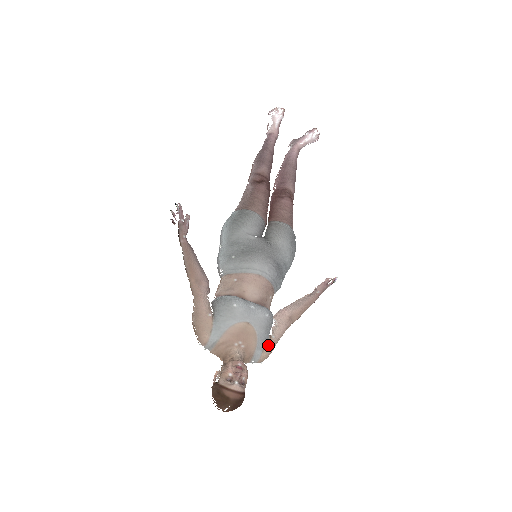
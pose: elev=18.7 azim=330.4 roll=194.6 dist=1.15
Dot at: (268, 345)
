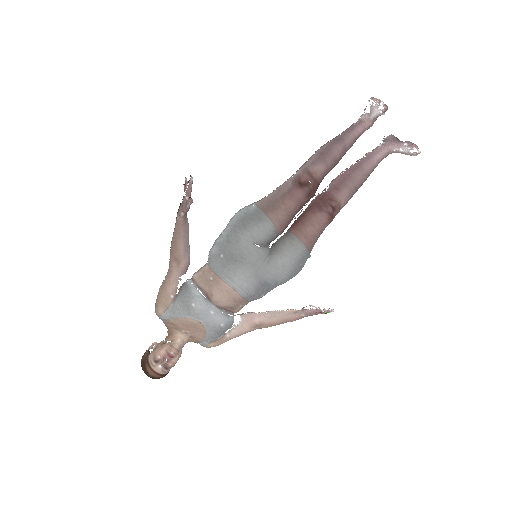
Dot at: (218, 340)
